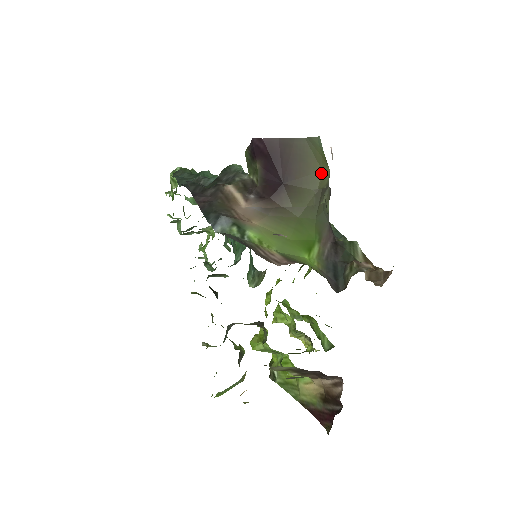
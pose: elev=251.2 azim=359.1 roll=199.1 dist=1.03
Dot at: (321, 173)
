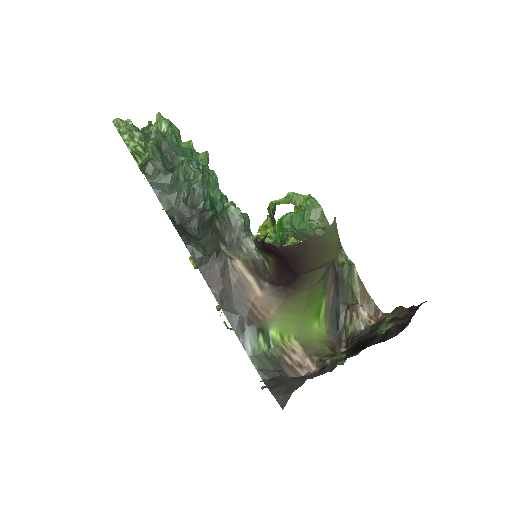
Dot at: (334, 259)
